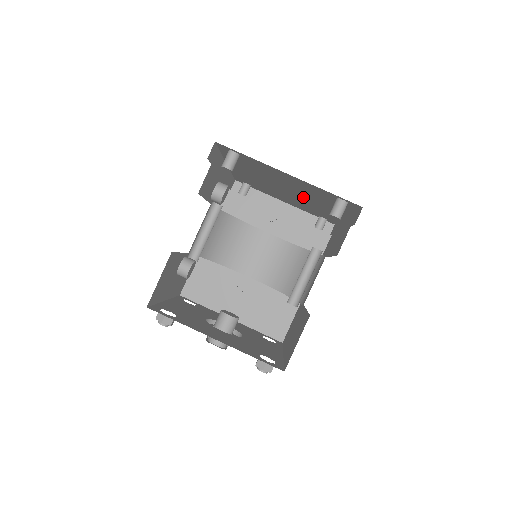
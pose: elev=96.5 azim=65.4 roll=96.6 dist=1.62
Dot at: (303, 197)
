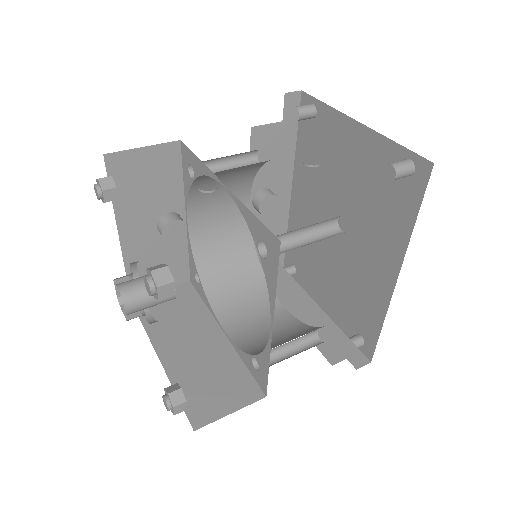
Dot at: (354, 235)
